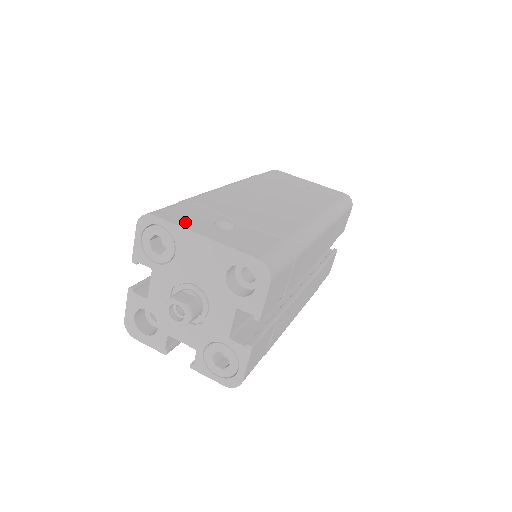
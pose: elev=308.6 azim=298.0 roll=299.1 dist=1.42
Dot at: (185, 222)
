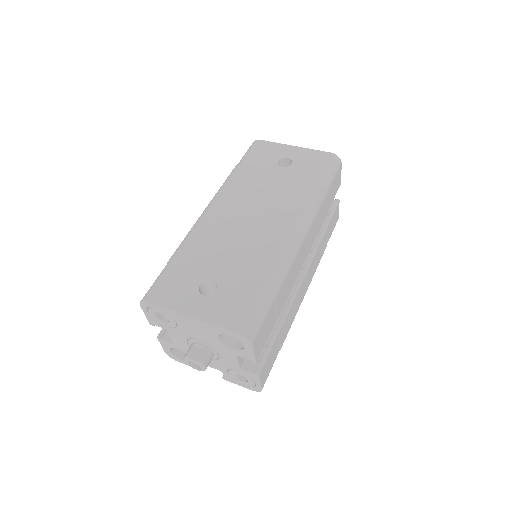
Dot at: (174, 301)
